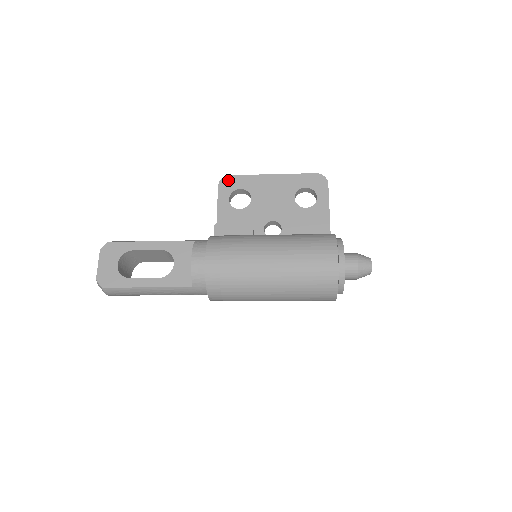
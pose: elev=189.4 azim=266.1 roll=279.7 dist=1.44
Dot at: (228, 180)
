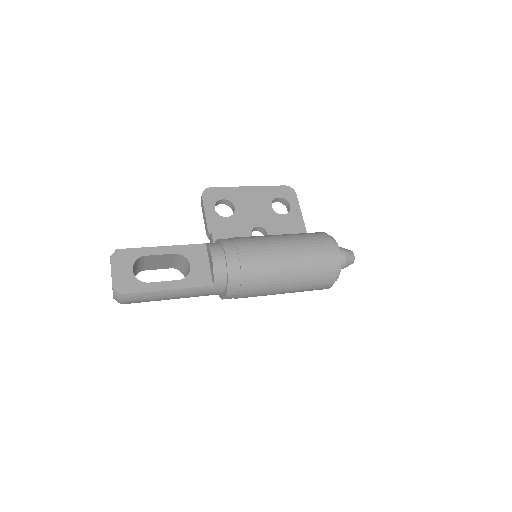
Dot at: (210, 191)
